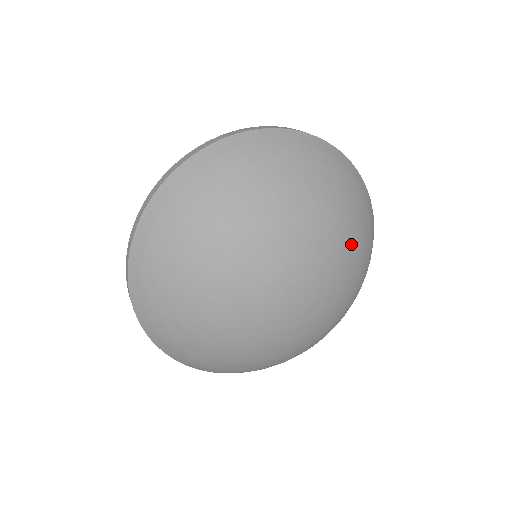
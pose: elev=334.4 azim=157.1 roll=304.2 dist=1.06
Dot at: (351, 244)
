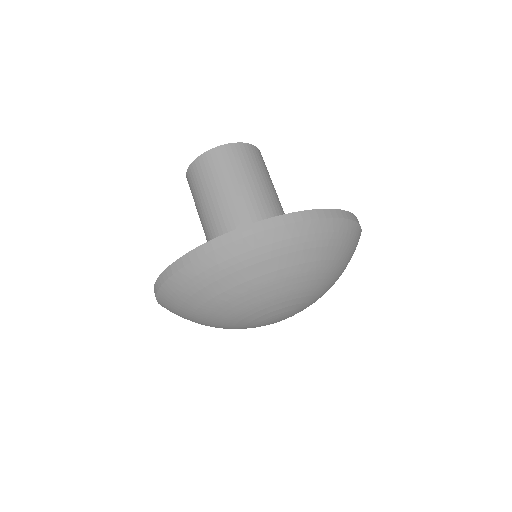
Dot at: (330, 283)
